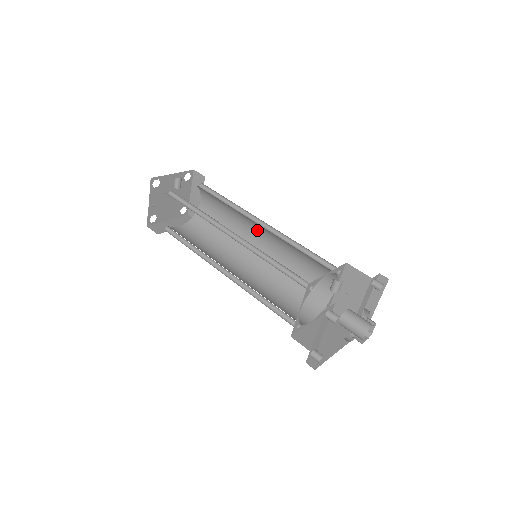
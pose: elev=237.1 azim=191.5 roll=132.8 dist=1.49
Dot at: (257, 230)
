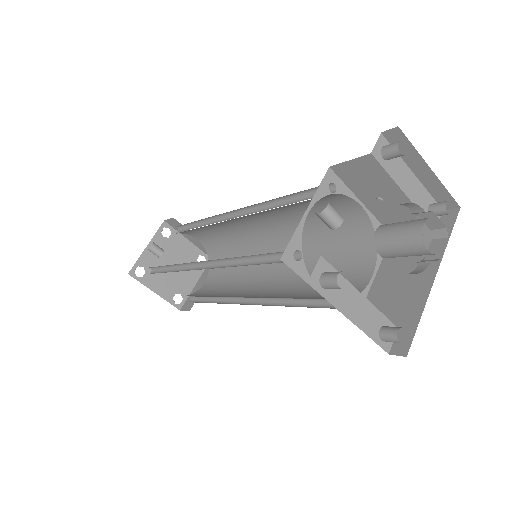
Dot at: (244, 222)
